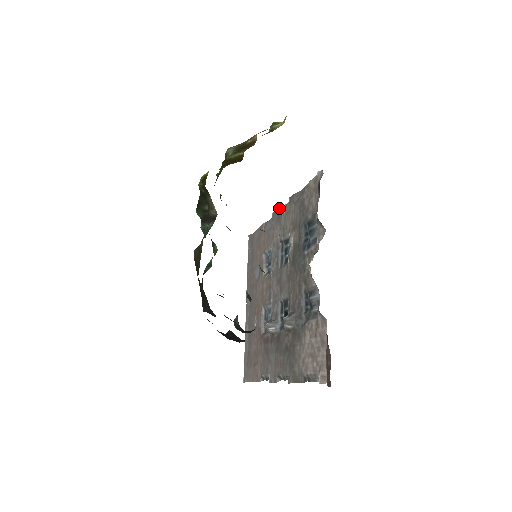
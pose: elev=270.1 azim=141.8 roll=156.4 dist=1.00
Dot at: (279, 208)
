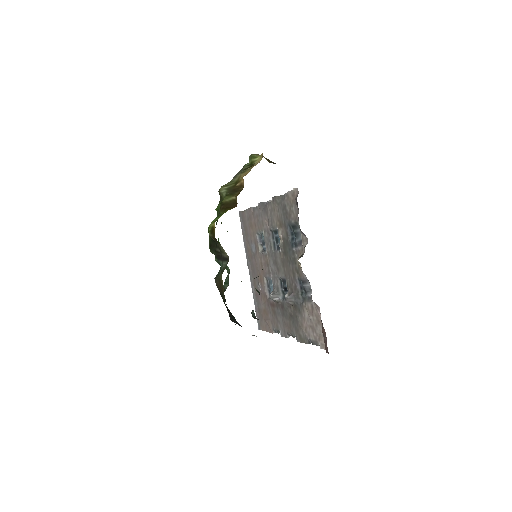
Dot at: occluded
